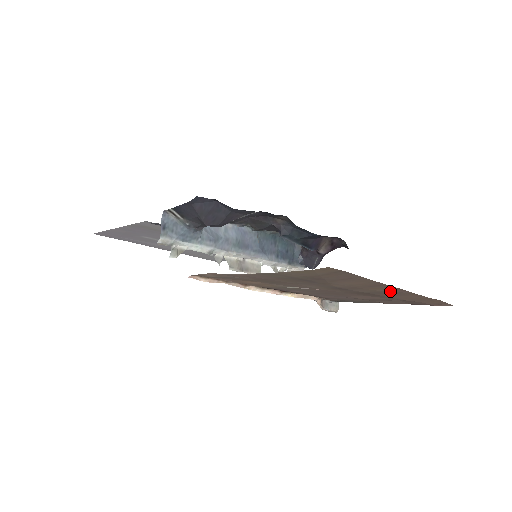
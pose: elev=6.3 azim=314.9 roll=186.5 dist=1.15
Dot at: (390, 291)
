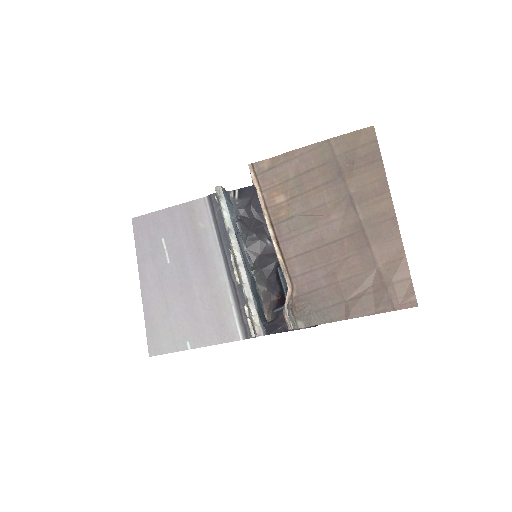
Dot at: (384, 218)
